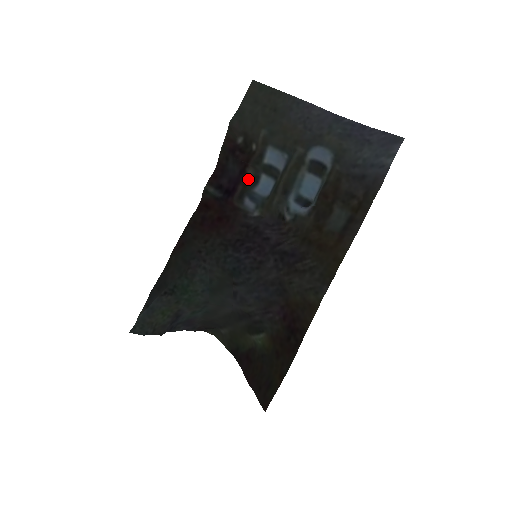
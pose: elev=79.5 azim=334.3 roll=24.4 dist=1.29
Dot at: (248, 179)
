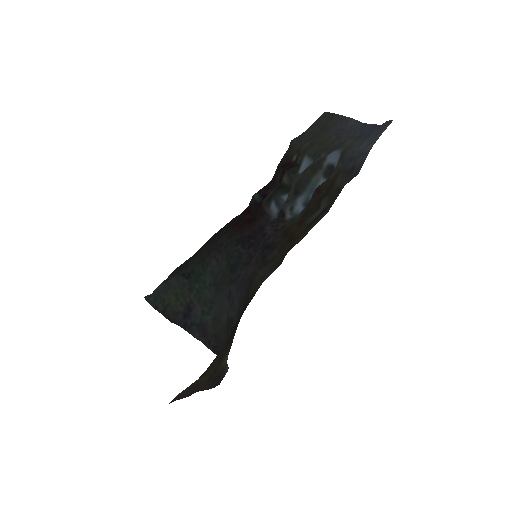
Dot at: (281, 186)
